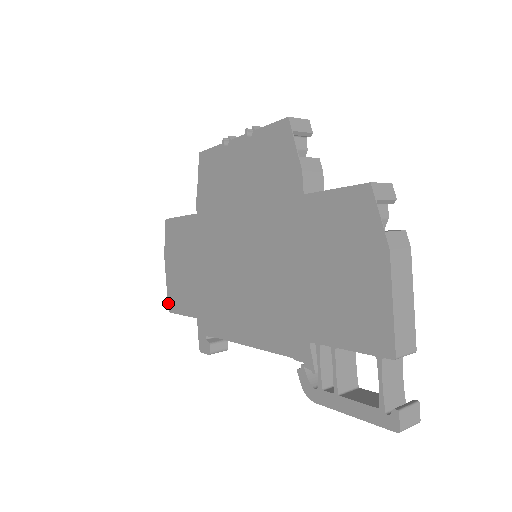
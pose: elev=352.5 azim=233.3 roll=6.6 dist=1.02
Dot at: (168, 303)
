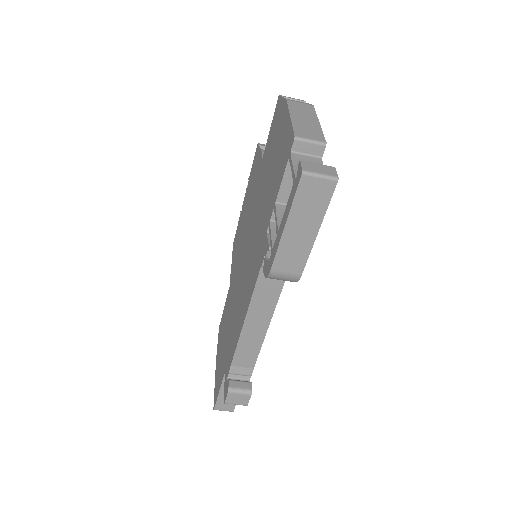
Dot at: (214, 401)
